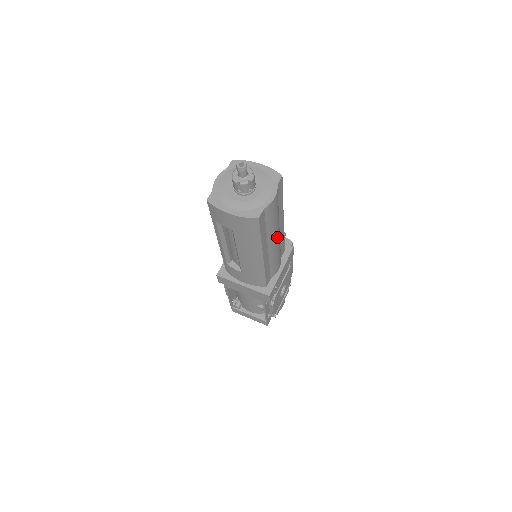
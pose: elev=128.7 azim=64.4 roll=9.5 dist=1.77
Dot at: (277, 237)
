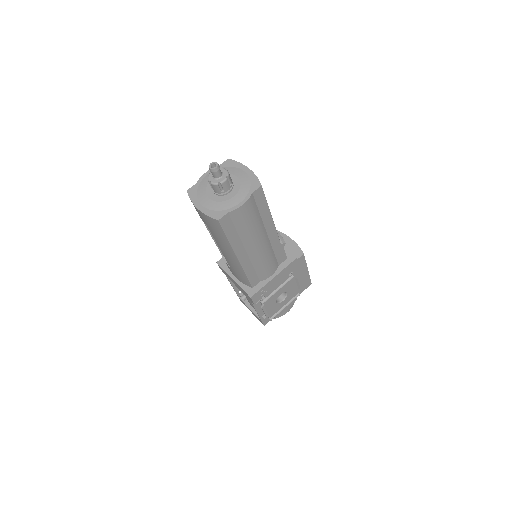
Dot at: (260, 243)
